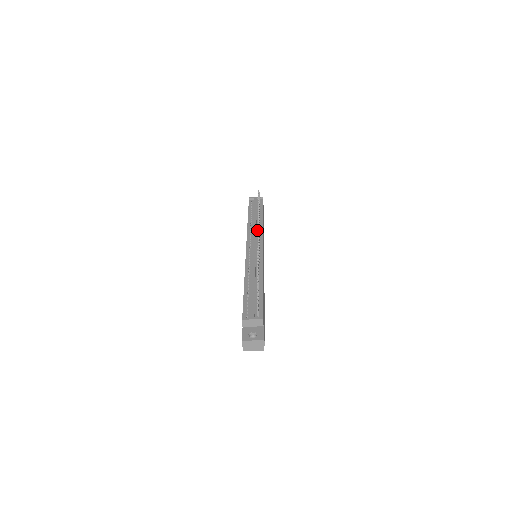
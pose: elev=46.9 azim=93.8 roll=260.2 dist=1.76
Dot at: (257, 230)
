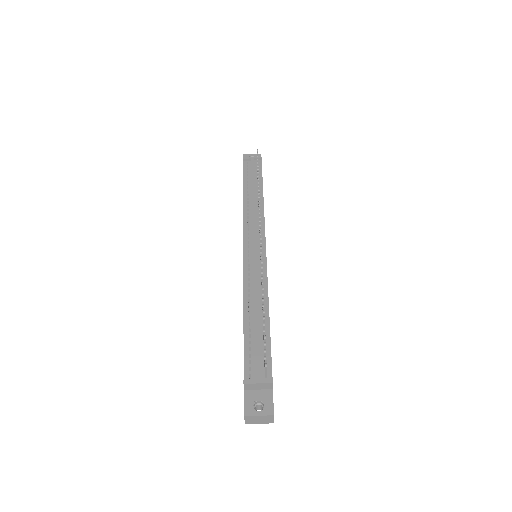
Dot at: (257, 215)
